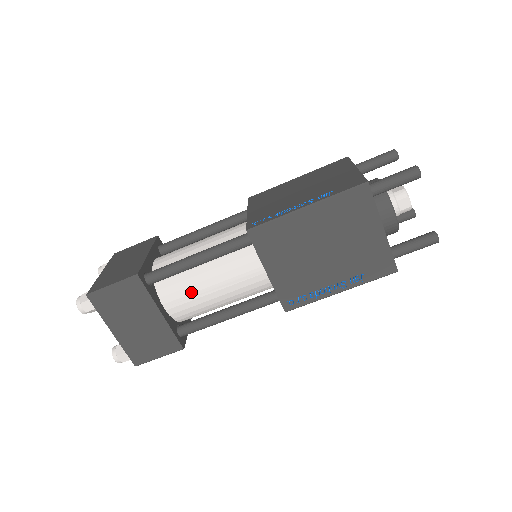
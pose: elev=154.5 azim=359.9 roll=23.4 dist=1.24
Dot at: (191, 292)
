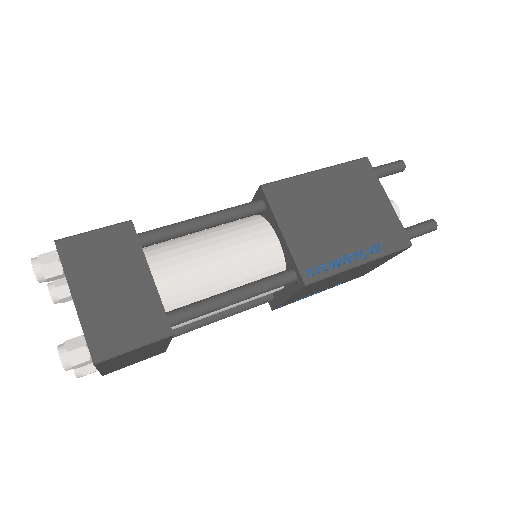
Dot at: (203, 317)
